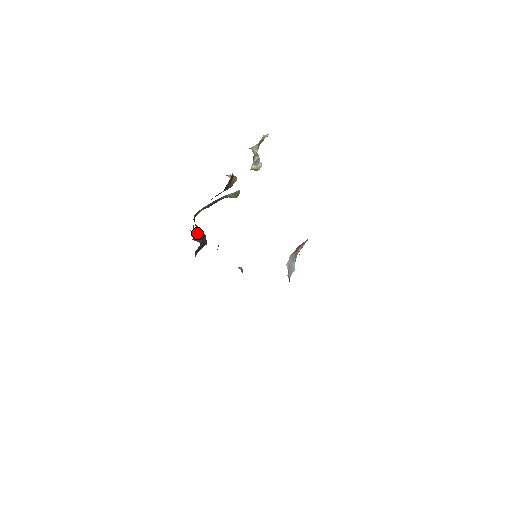
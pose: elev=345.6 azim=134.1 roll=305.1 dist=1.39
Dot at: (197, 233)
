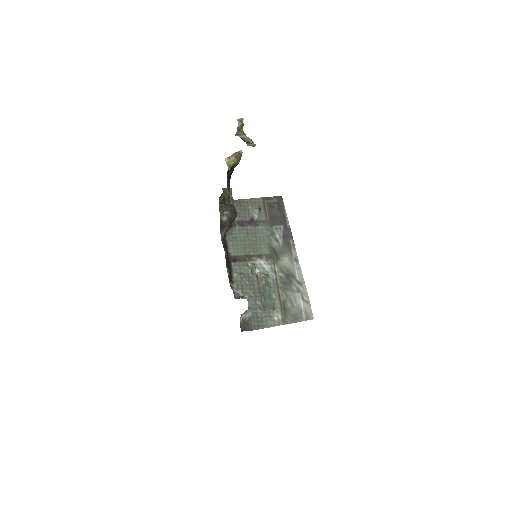
Dot at: (221, 224)
